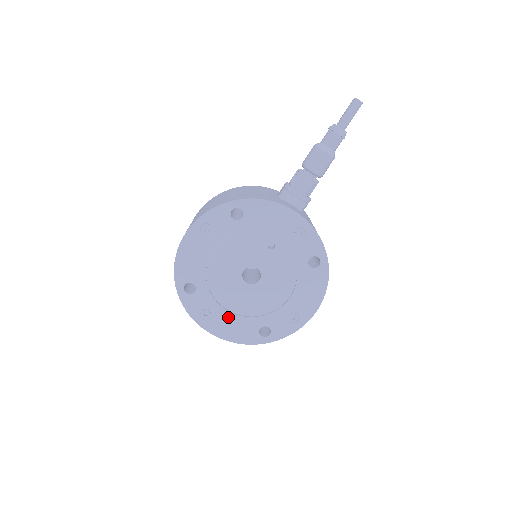
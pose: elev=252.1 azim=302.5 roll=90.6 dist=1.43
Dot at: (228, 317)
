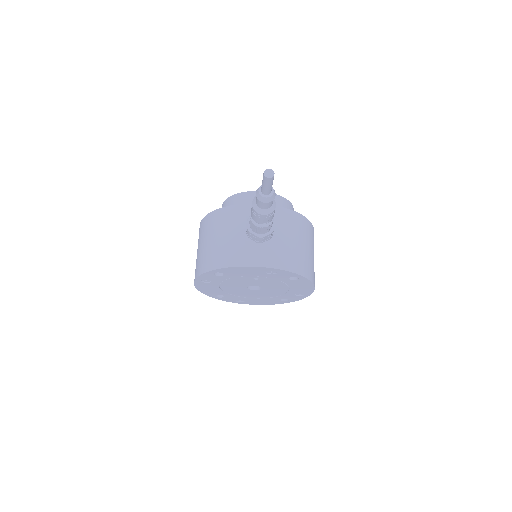
Dot at: (255, 300)
